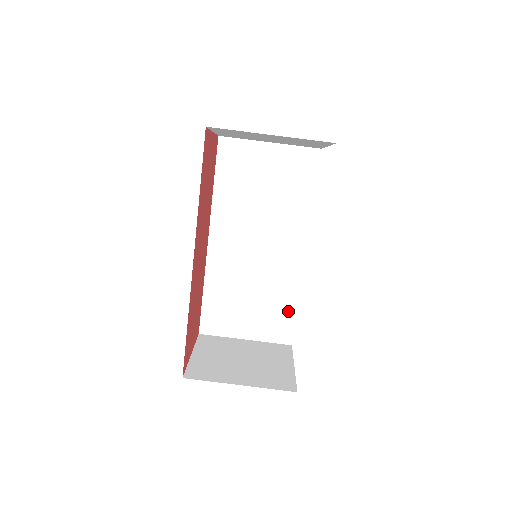
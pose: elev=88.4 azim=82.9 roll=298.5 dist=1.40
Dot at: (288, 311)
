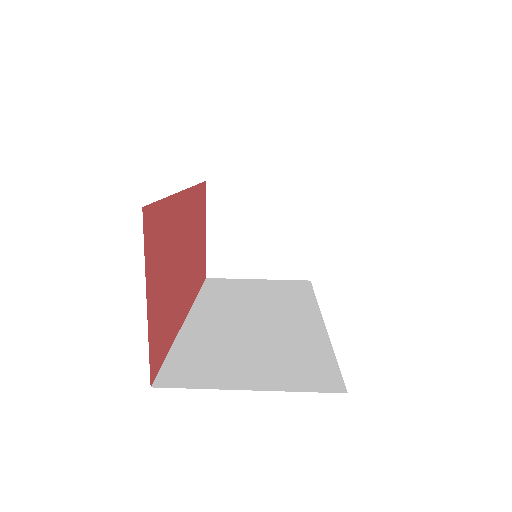
Dot at: (320, 359)
